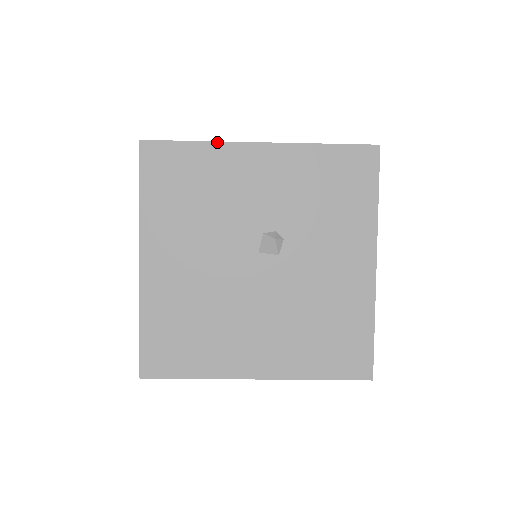
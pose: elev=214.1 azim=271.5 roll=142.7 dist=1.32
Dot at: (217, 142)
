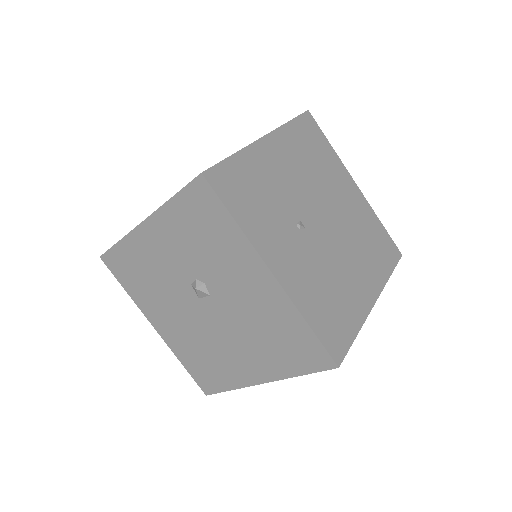
Dot at: (126, 236)
